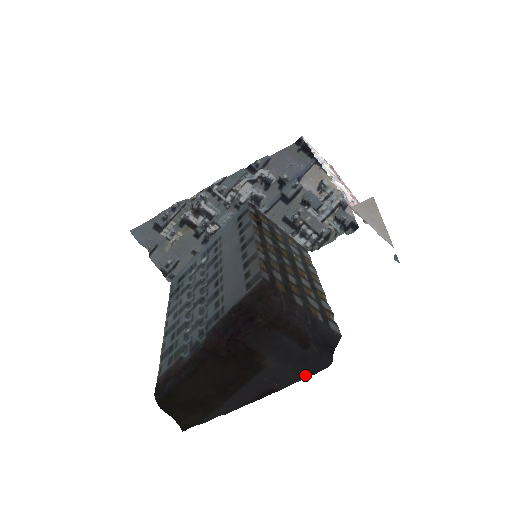
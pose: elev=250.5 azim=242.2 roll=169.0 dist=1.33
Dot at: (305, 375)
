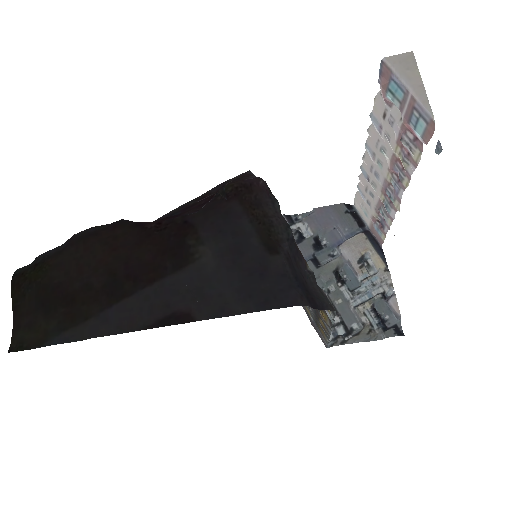
Dot at: (252, 306)
